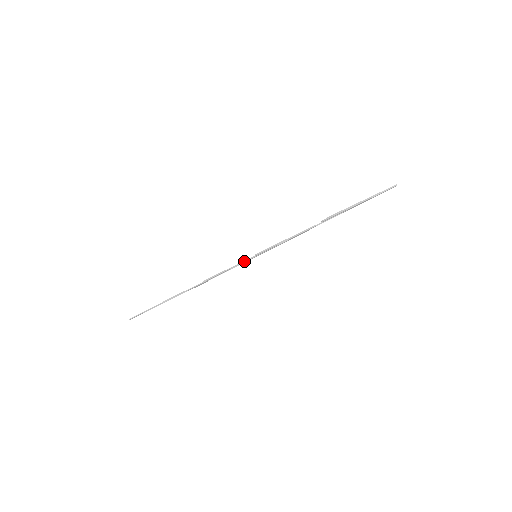
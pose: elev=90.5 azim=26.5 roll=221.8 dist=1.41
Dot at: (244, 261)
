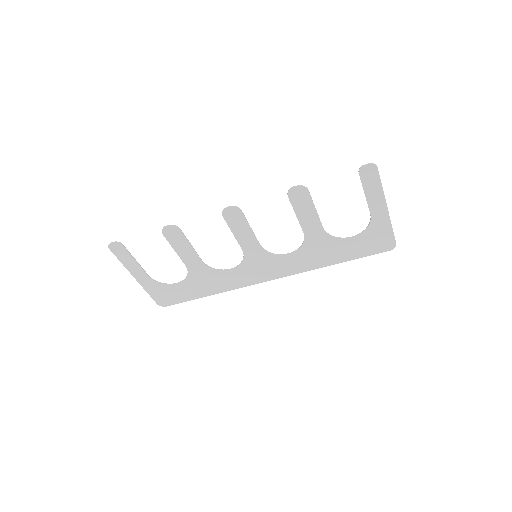
Dot at: (254, 234)
